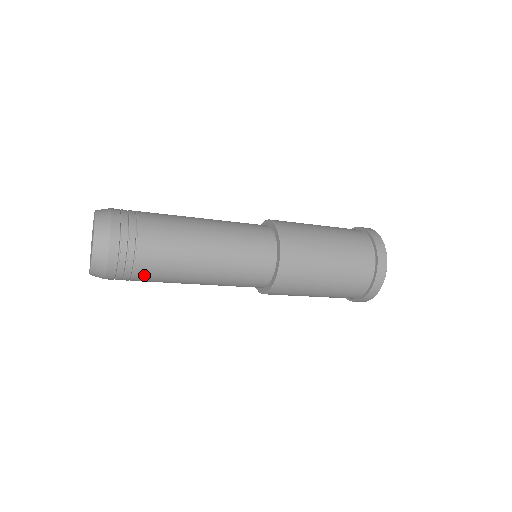
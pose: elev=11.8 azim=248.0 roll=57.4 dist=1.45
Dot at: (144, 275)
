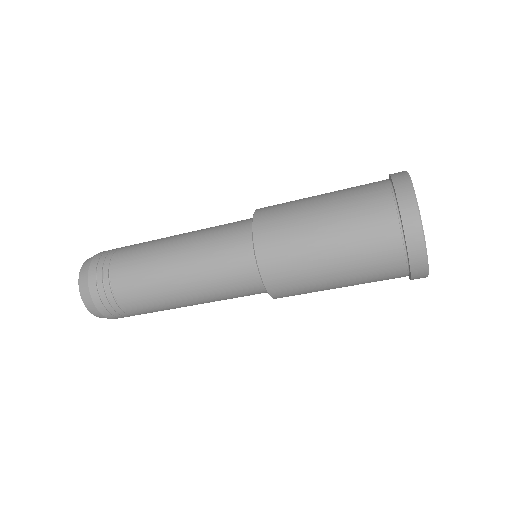
Dot at: (144, 313)
